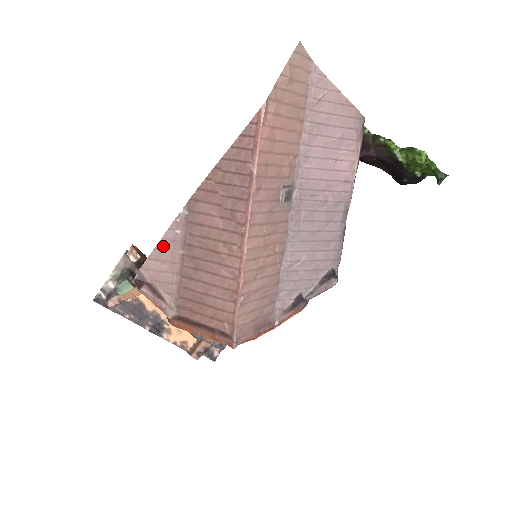
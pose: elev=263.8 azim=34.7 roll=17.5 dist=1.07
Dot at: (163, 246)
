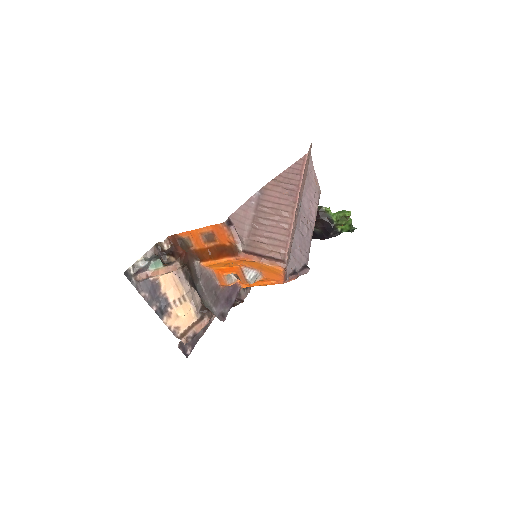
Dot at: (244, 208)
